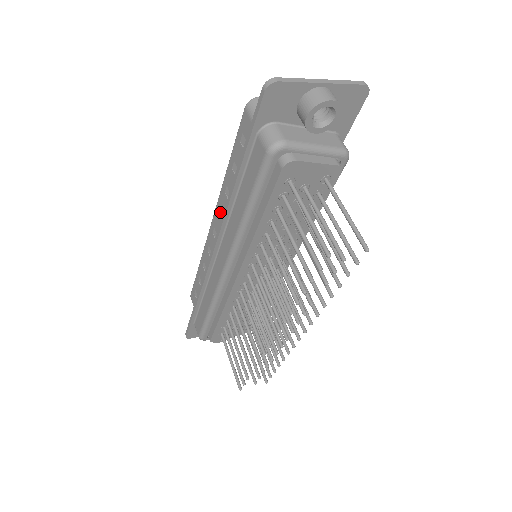
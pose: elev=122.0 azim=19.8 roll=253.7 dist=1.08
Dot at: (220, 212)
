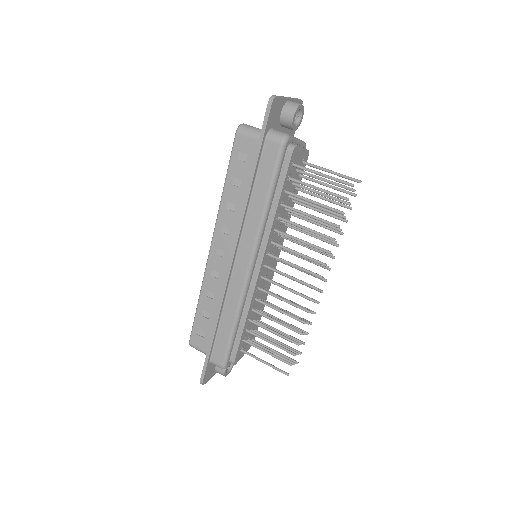
Dot at: (223, 229)
